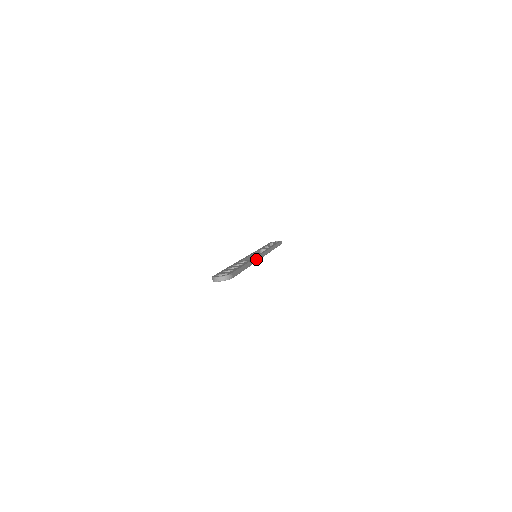
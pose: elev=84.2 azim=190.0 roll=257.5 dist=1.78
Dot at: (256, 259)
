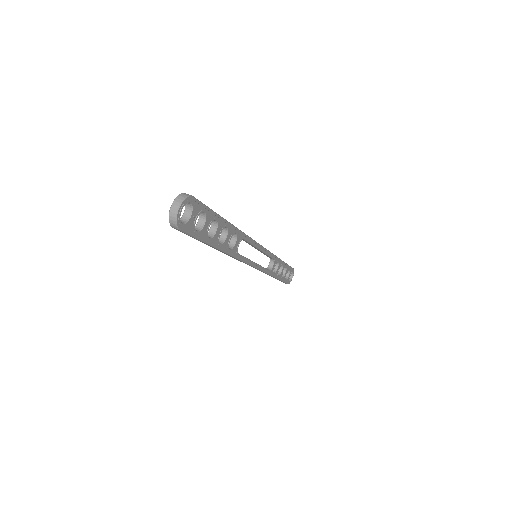
Dot at: occluded
